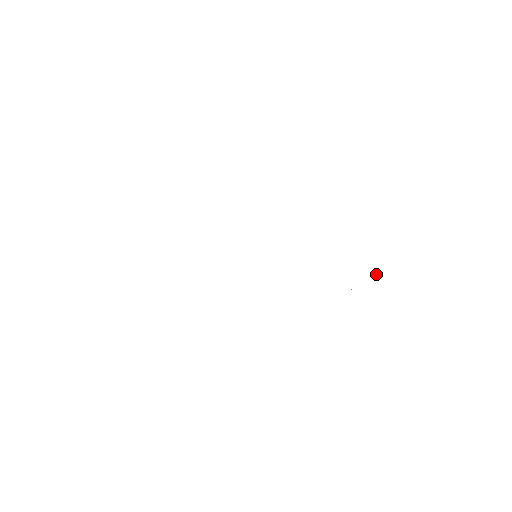
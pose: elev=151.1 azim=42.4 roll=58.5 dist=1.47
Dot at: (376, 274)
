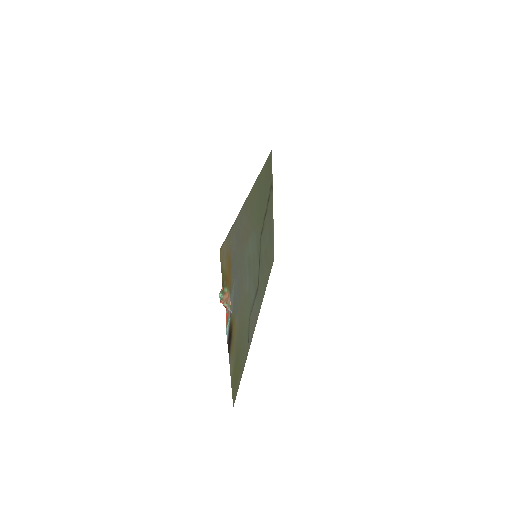
Dot at: (223, 297)
